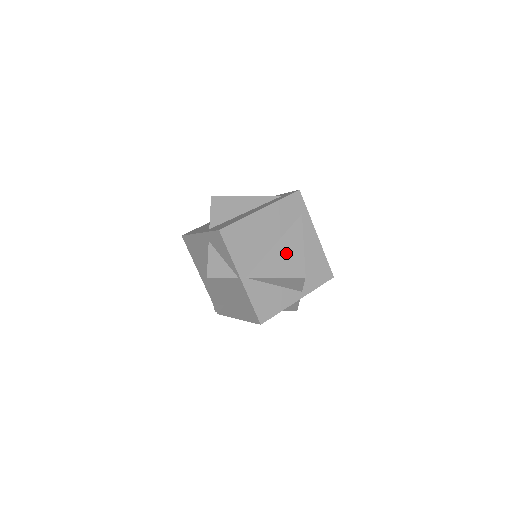
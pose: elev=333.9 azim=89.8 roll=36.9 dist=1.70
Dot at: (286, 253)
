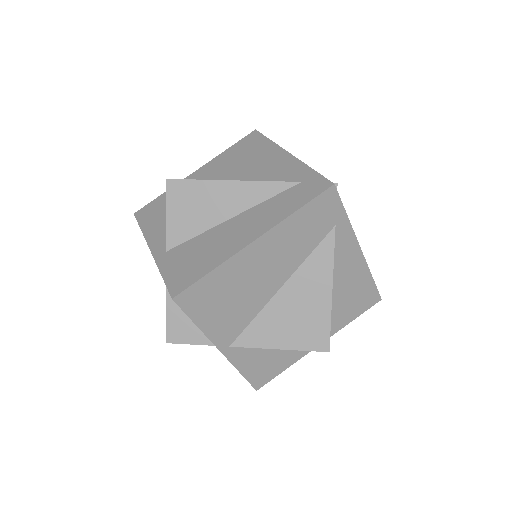
Dot at: (299, 305)
